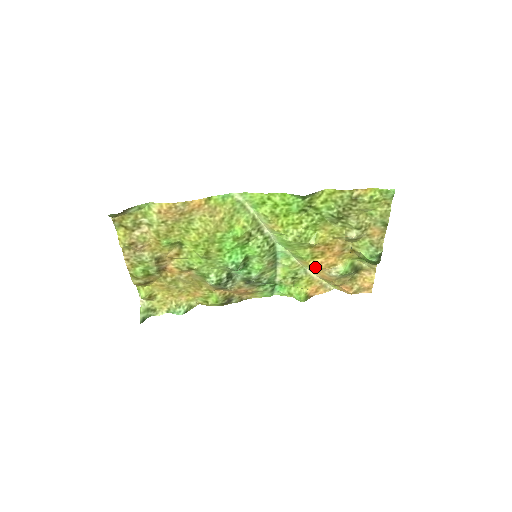
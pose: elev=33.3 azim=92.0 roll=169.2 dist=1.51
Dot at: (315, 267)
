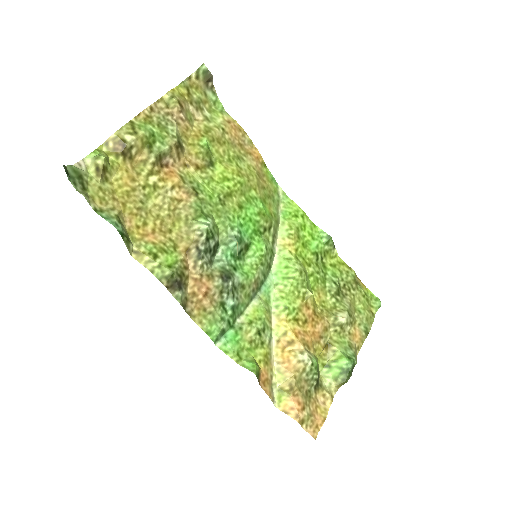
Dot at: (287, 336)
